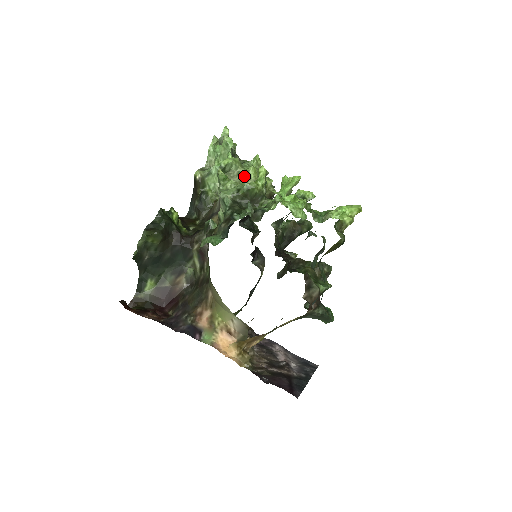
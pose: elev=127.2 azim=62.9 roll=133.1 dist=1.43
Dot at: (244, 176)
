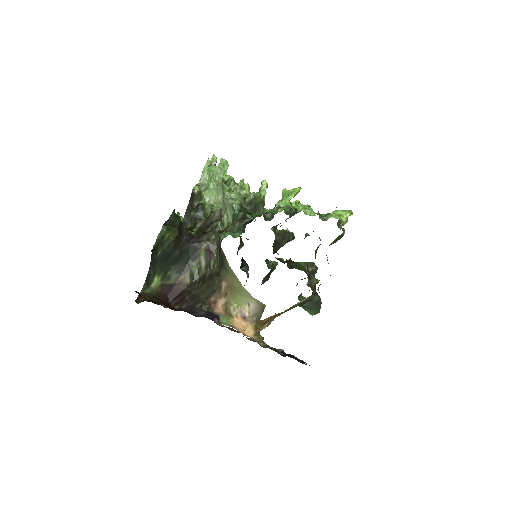
Dot at: (240, 191)
